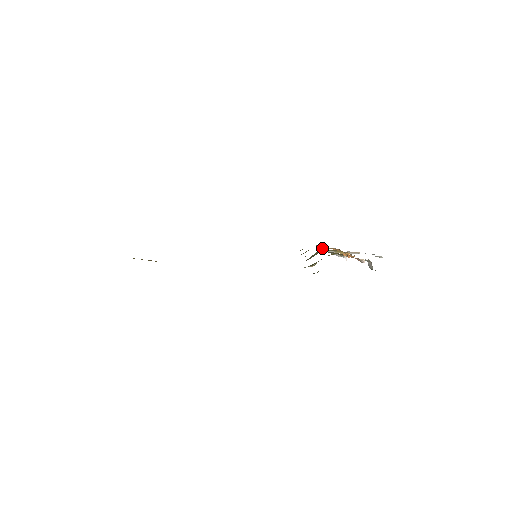
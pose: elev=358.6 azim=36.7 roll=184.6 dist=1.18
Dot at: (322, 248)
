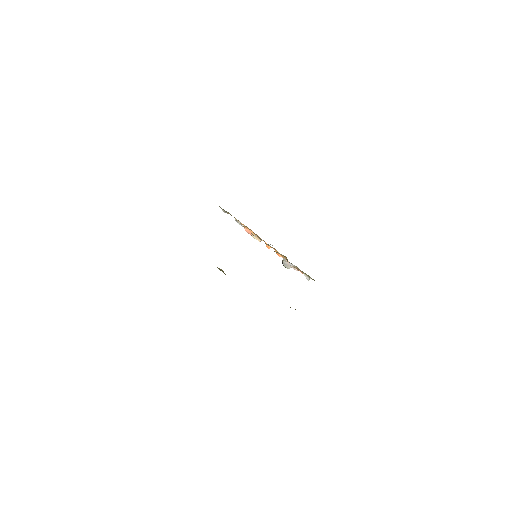
Dot at: (223, 211)
